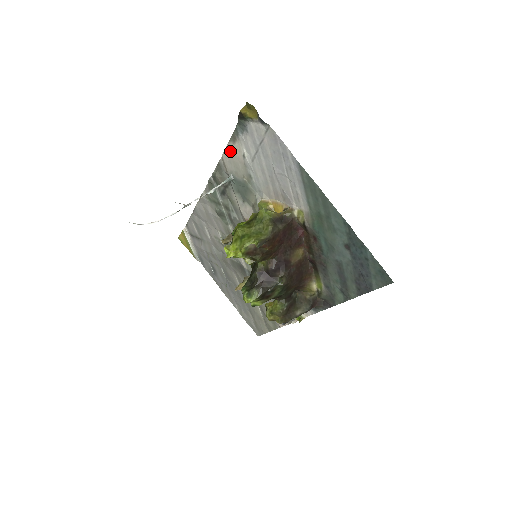
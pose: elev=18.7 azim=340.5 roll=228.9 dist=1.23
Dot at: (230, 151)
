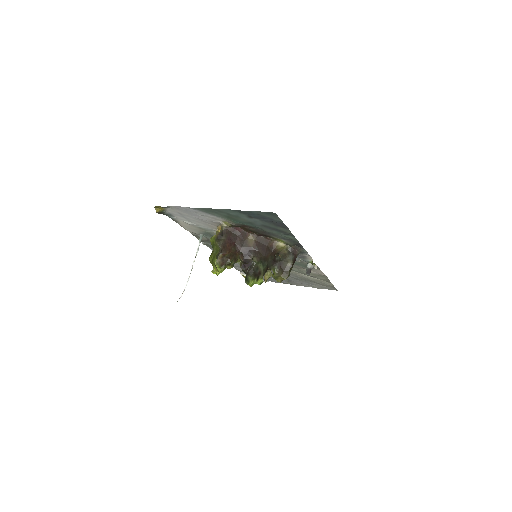
Dot at: (184, 226)
